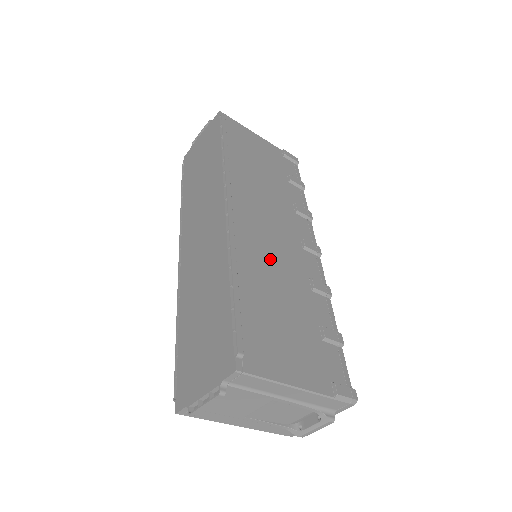
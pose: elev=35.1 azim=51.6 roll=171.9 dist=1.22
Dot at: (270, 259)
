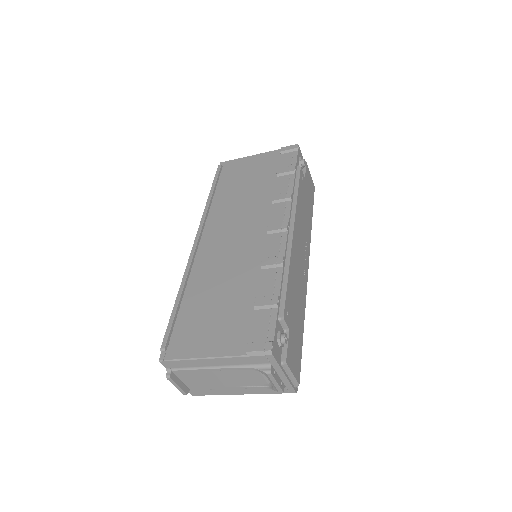
Dot at: (223, 263)
